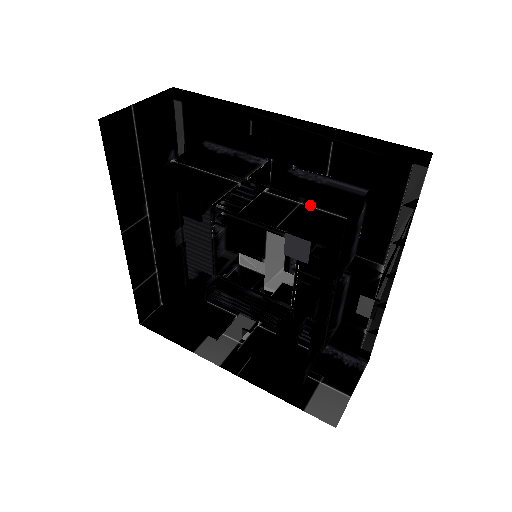
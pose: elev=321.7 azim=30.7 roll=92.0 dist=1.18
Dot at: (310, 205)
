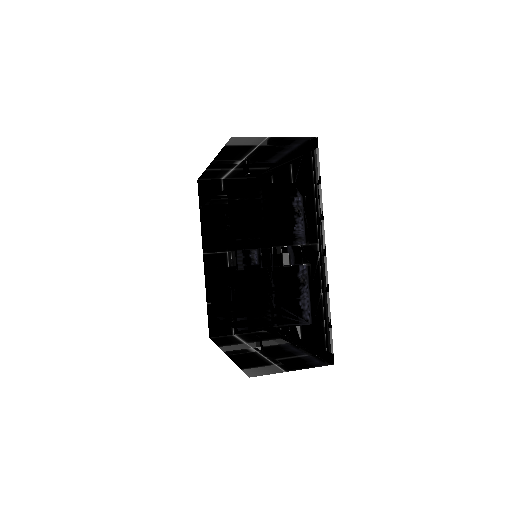
Dot at: occluded
